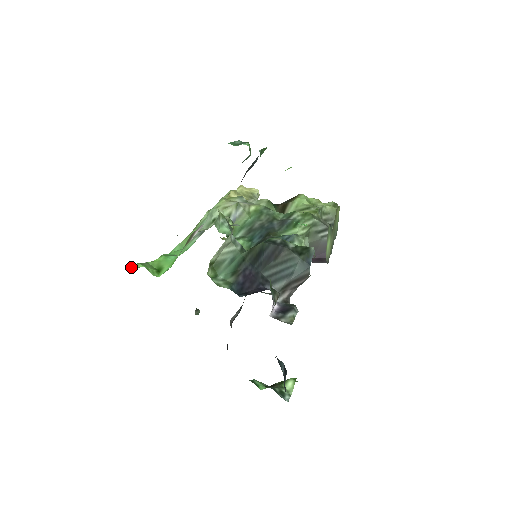
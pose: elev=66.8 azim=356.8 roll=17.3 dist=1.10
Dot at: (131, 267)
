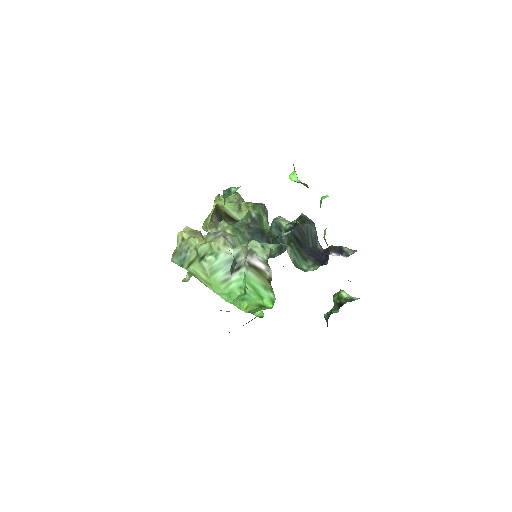
Dot at: (261, 317)
